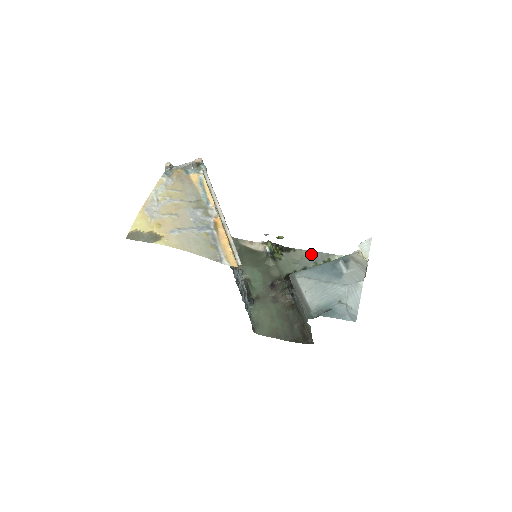
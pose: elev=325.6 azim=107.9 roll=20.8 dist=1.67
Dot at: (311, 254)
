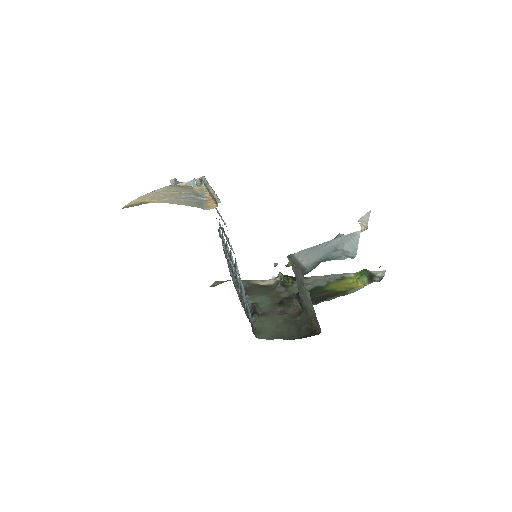
Dot at: (324, 277)
